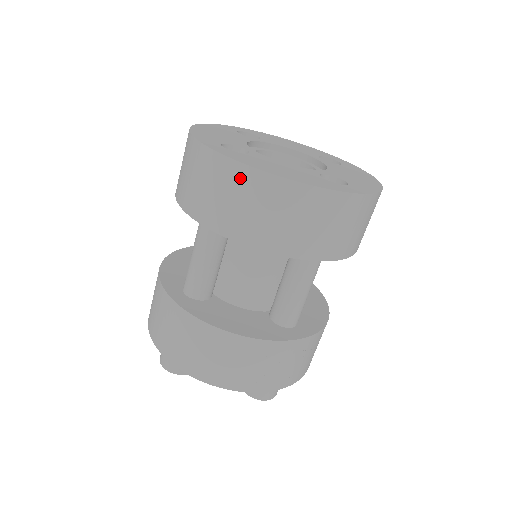
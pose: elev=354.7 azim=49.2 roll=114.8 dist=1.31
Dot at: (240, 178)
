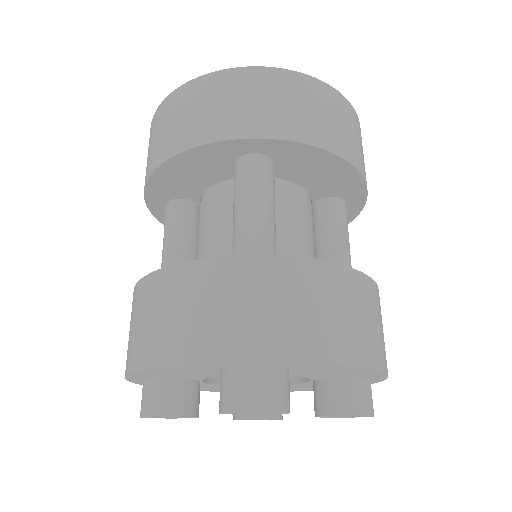
Dot at: (152, 128)
